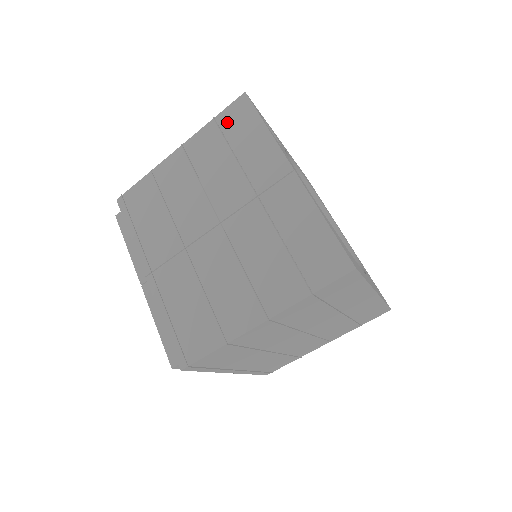
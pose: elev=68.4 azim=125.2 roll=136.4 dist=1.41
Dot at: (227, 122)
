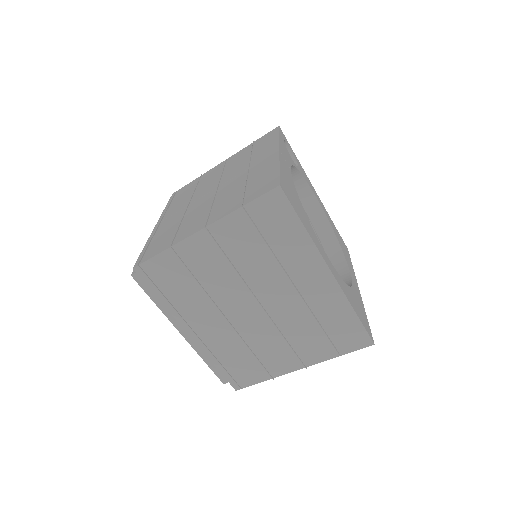
Dot at: (259, 141)
